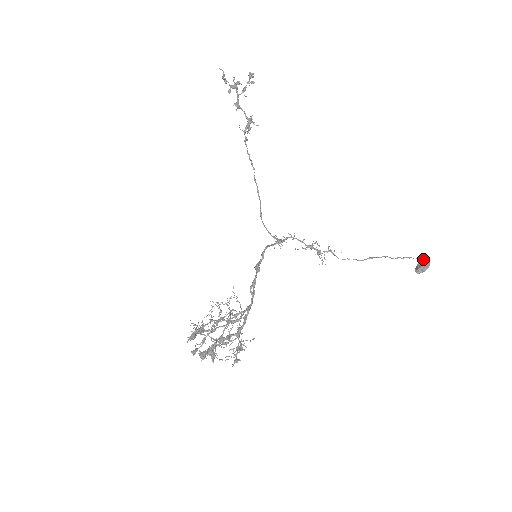
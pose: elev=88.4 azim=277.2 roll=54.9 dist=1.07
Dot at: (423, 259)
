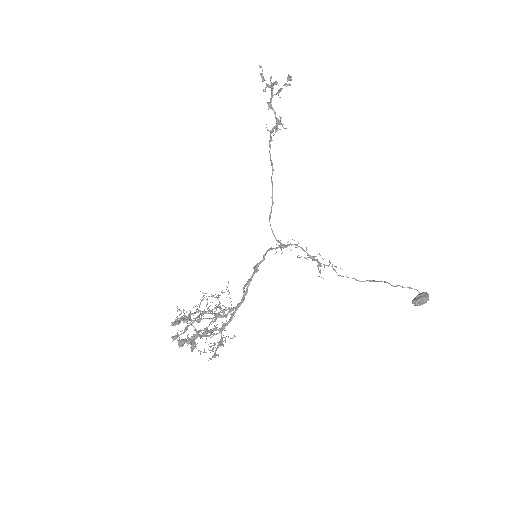
Dot at: (423, 292)
